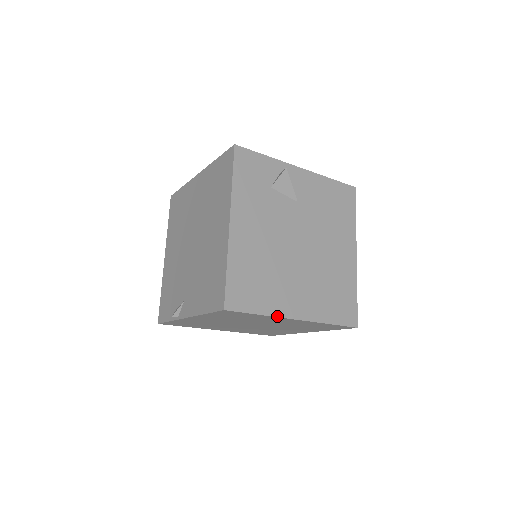
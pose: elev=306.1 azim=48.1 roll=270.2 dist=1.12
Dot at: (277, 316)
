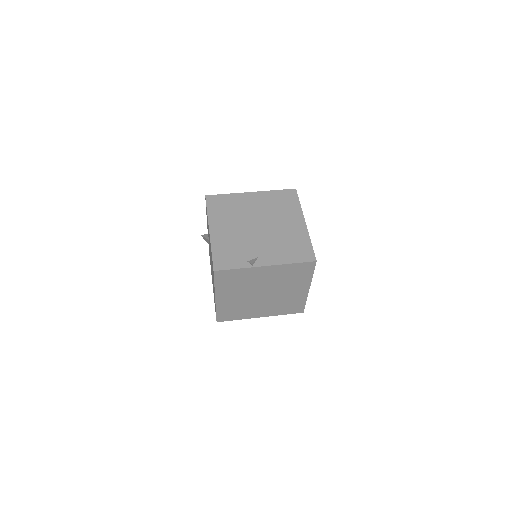
Dot at: (311, 281)
